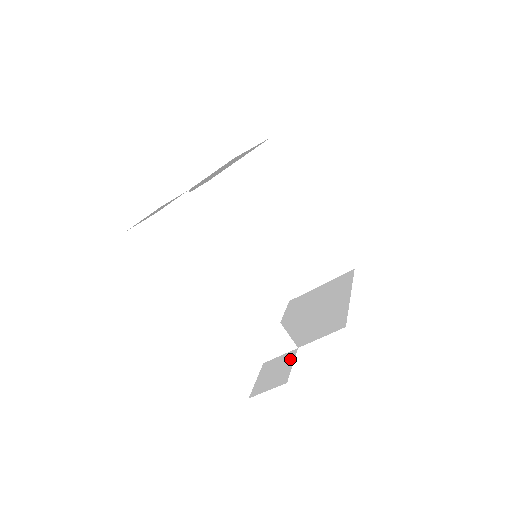
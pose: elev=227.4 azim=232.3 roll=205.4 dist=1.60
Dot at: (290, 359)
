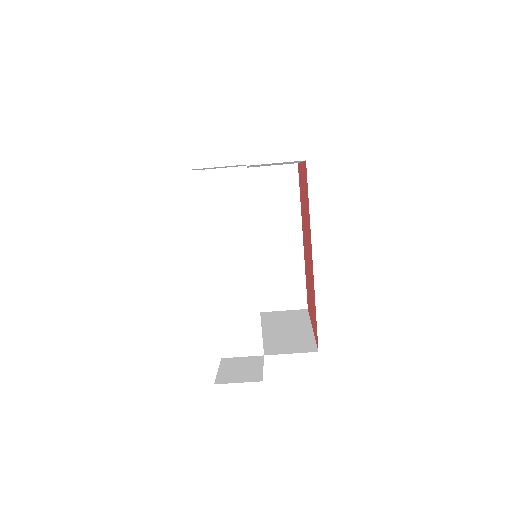
Dot at: (258, 362)
